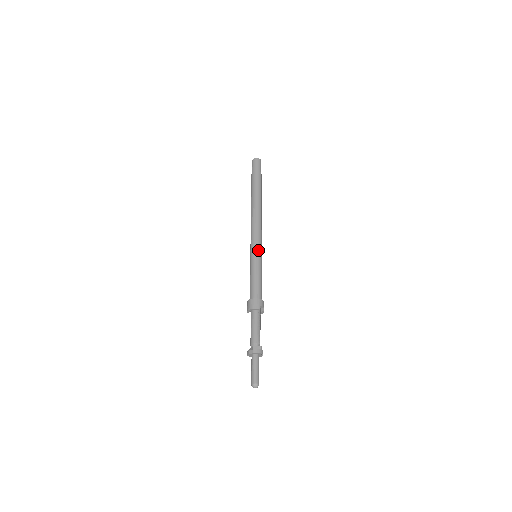
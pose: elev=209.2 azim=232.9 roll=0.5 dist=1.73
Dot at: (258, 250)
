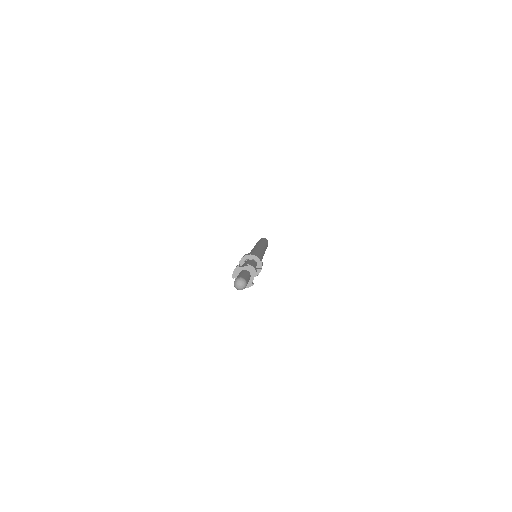
Dot at: (262, 251)
